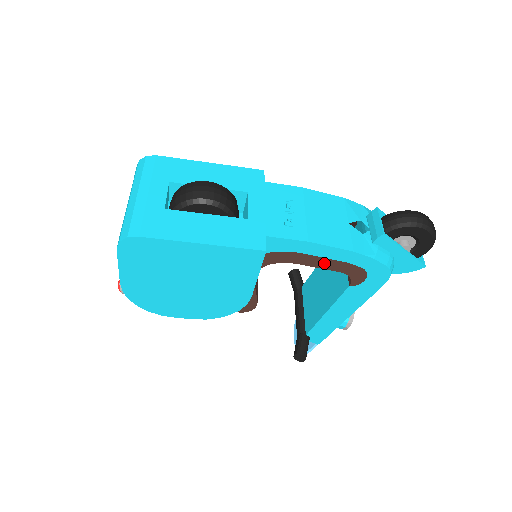
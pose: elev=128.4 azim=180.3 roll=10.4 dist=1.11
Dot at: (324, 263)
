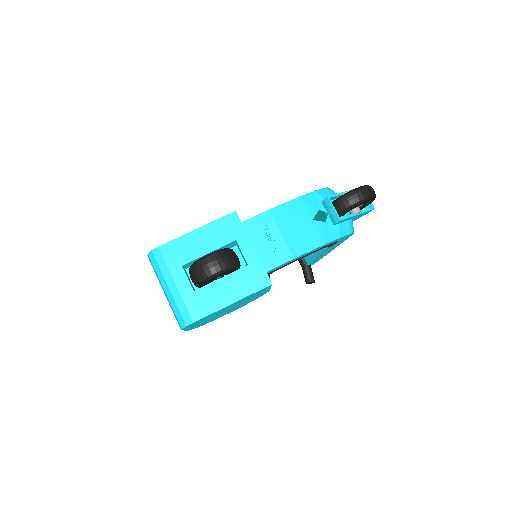
Dot at: occluded
